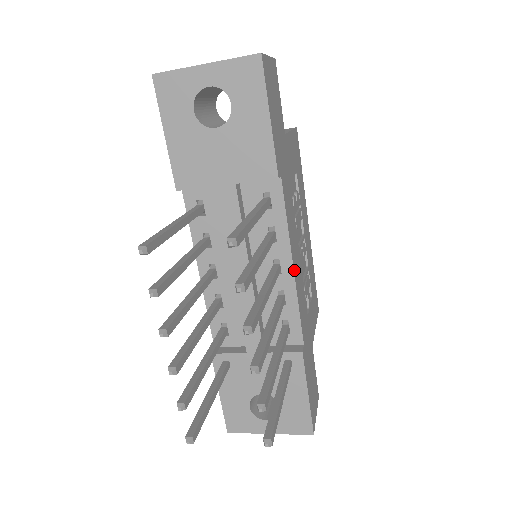
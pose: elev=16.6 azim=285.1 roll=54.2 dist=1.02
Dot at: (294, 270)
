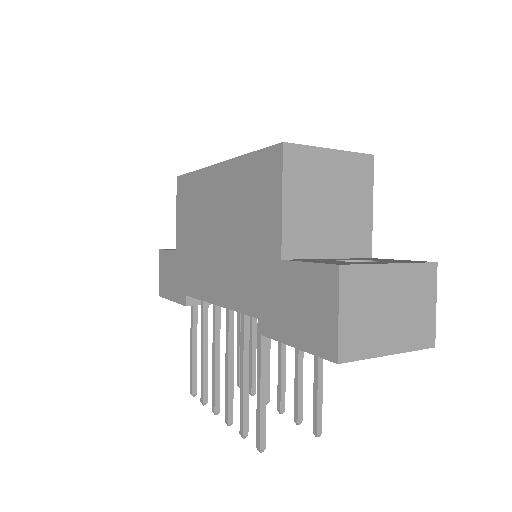
Dot at: occluded
